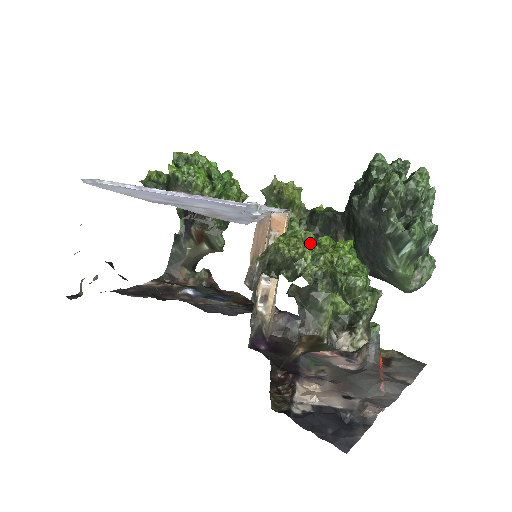
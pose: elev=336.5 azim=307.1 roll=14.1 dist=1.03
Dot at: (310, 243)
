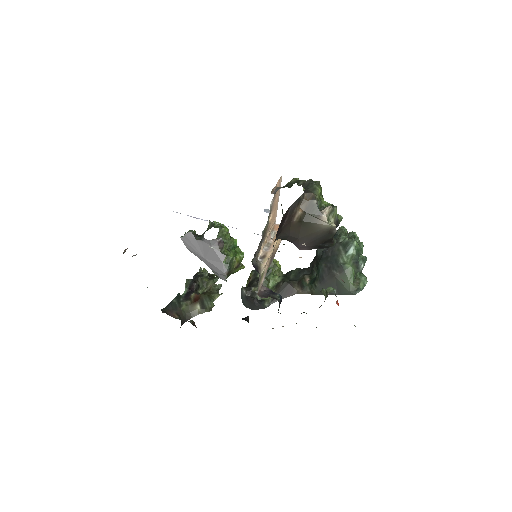
Dot at: occluded
